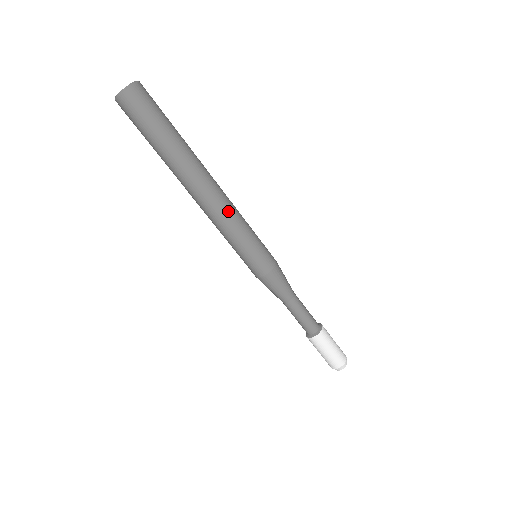
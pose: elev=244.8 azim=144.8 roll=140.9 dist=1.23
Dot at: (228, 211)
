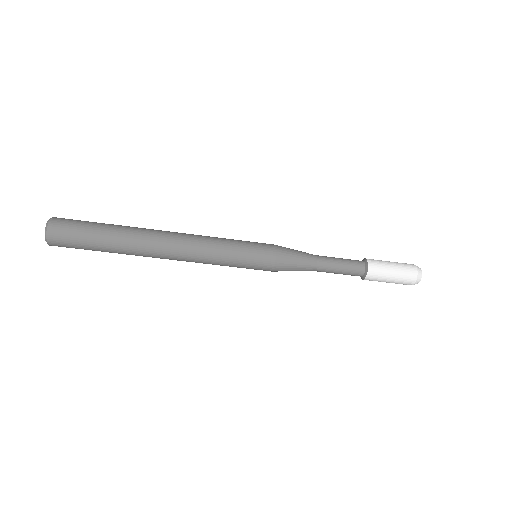
Dot at: (197, 251)
